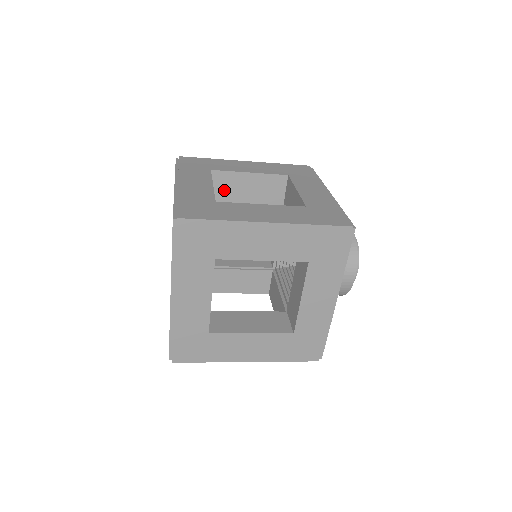
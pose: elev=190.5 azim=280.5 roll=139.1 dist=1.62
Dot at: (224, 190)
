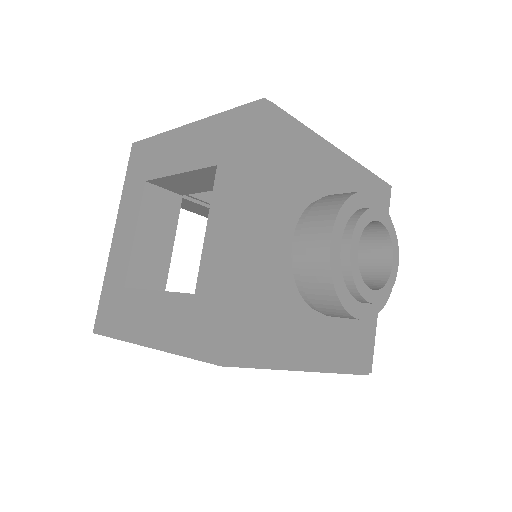
Dot at: occluded
